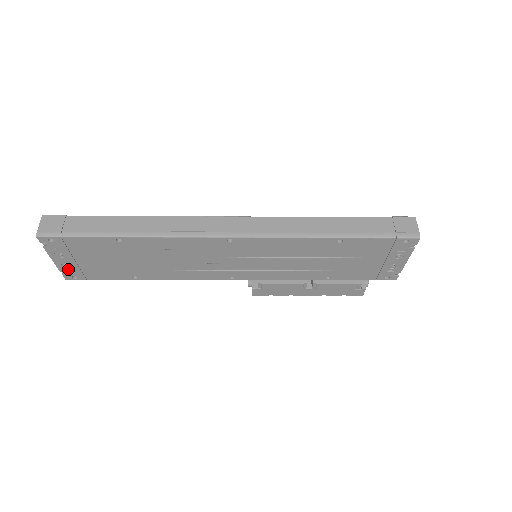
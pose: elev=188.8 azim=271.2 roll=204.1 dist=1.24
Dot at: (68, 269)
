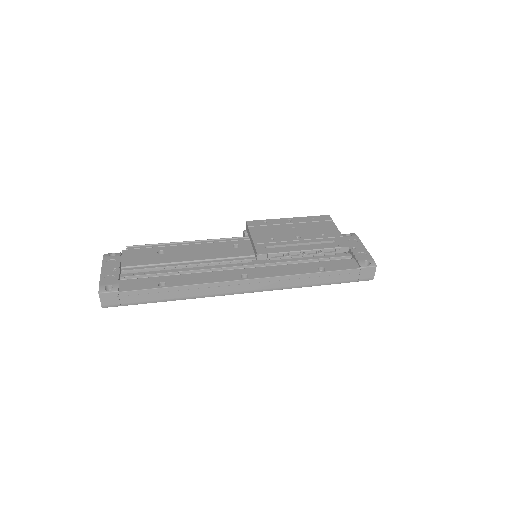
Dot at: occluded
